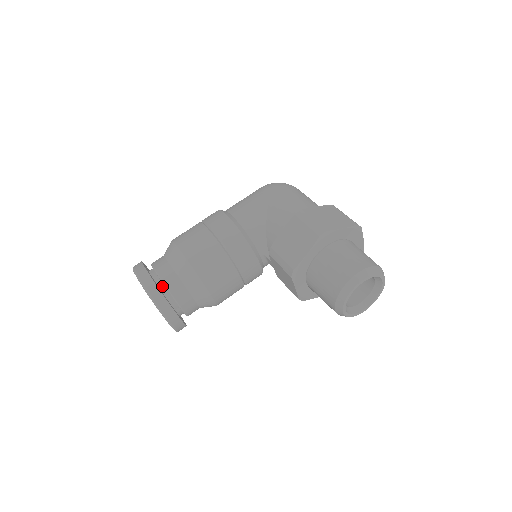
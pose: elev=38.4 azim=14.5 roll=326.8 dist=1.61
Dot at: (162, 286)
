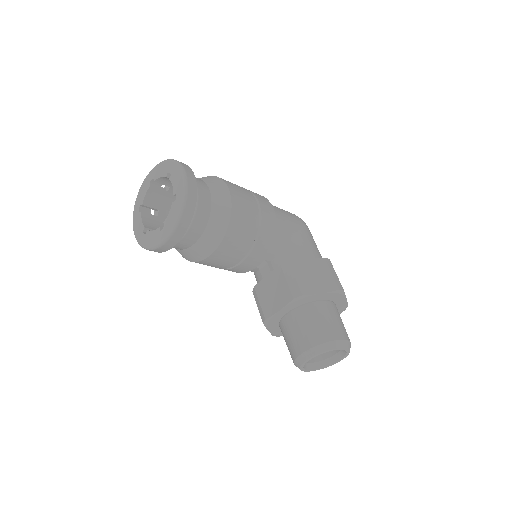
Dot at: (159, 198)
